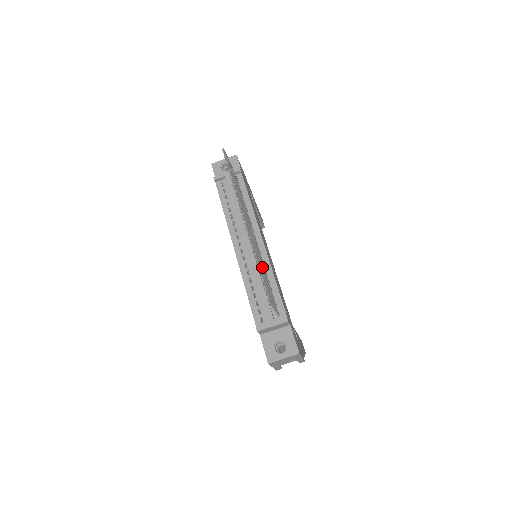
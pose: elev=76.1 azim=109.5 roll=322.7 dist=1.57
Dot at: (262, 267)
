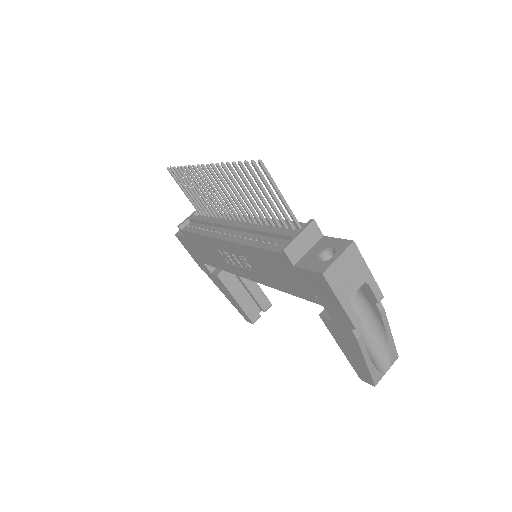
Dot at: (251, 199)
